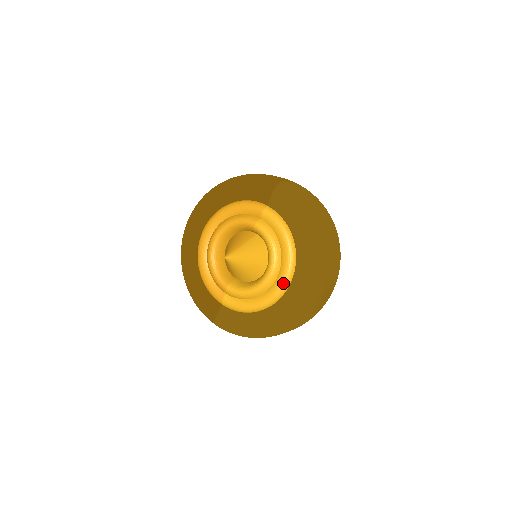
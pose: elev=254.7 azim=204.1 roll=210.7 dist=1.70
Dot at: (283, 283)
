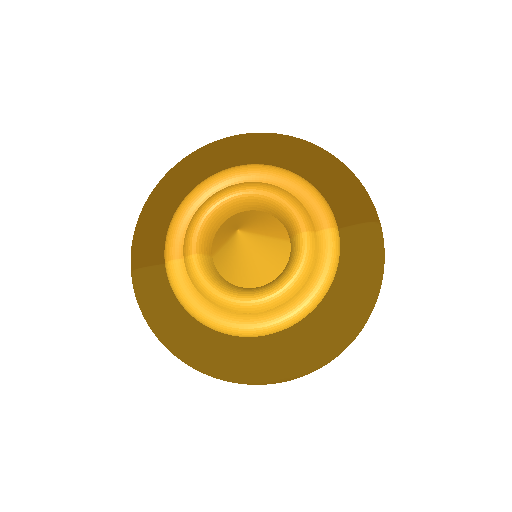
Dot at: (260, 326)
